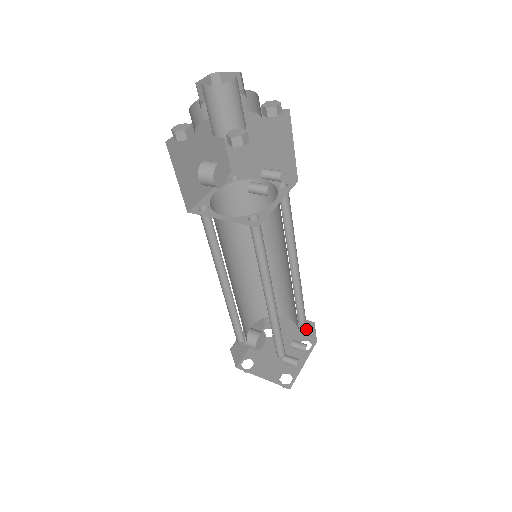
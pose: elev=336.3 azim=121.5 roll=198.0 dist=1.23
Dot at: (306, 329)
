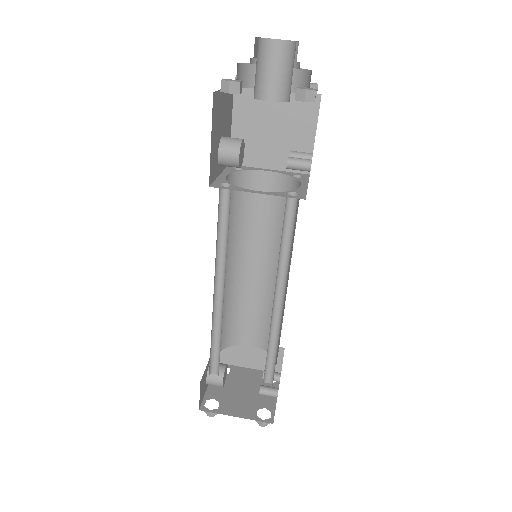
Dot at: occluded
